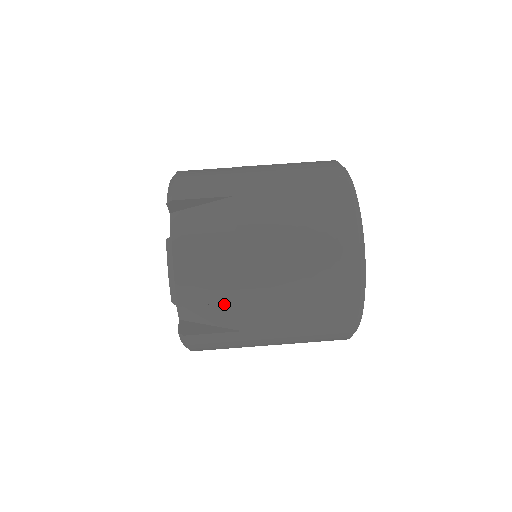
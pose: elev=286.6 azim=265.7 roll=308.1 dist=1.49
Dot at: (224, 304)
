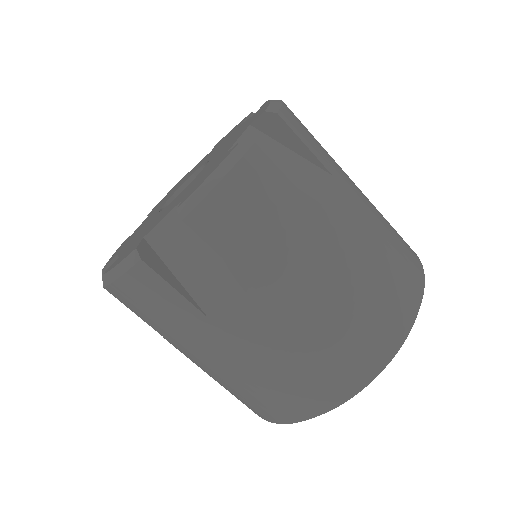
Dot at: occluded
